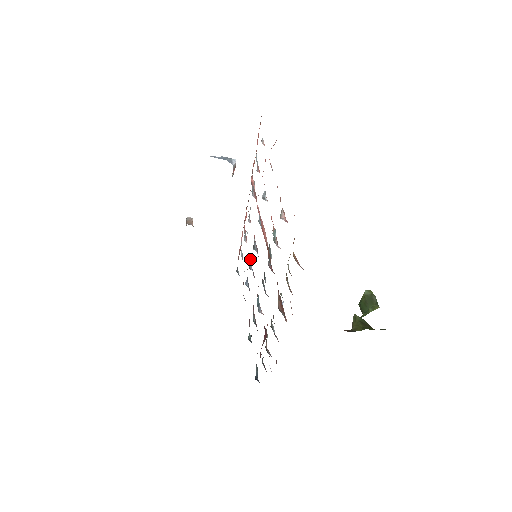
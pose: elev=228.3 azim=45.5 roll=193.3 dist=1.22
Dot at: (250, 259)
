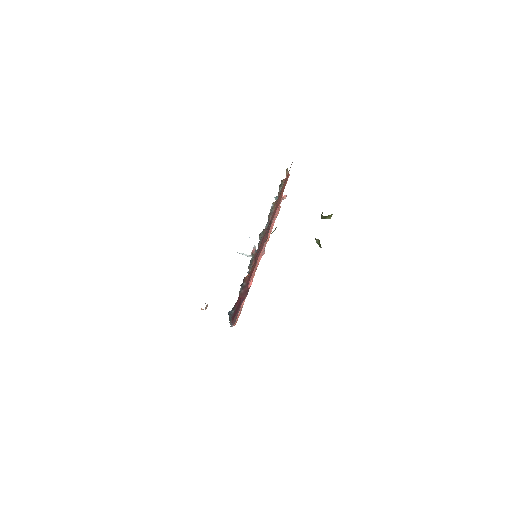
Dot at: occluded
